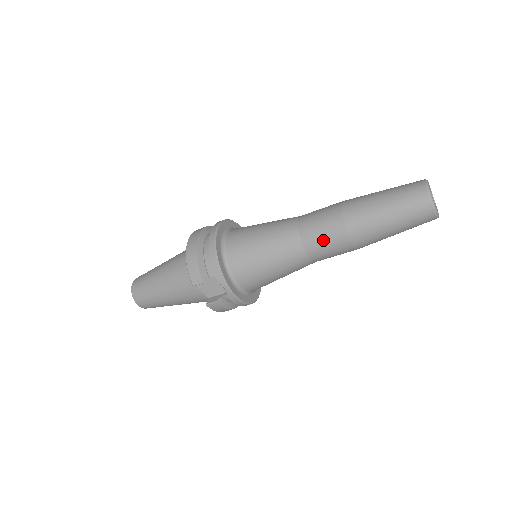
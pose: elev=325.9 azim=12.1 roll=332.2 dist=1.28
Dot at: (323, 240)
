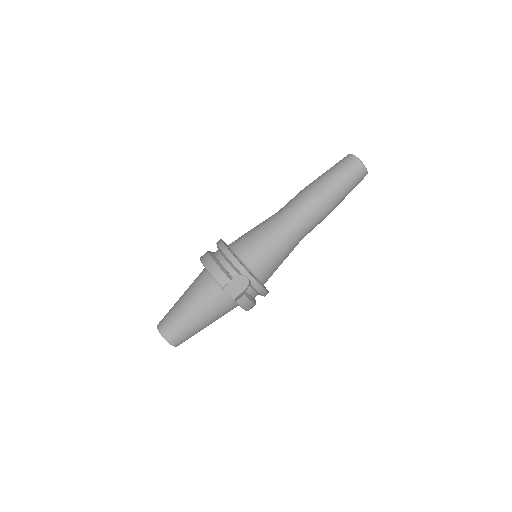
Dot at: (304, 214)
